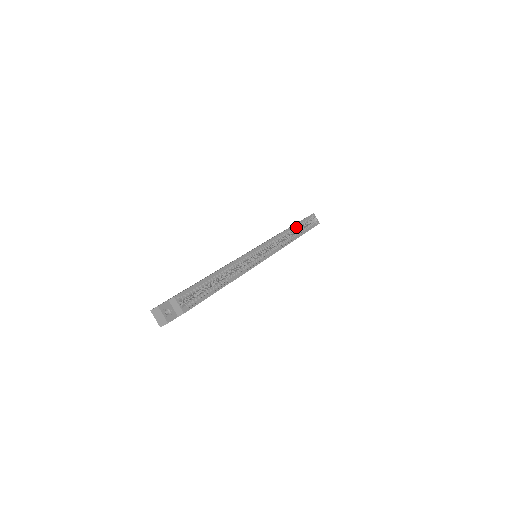
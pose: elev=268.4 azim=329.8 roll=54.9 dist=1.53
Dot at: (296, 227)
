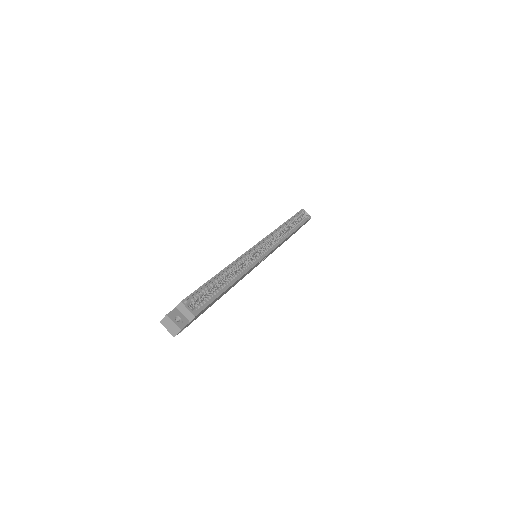
Dot at: (289, 223)
